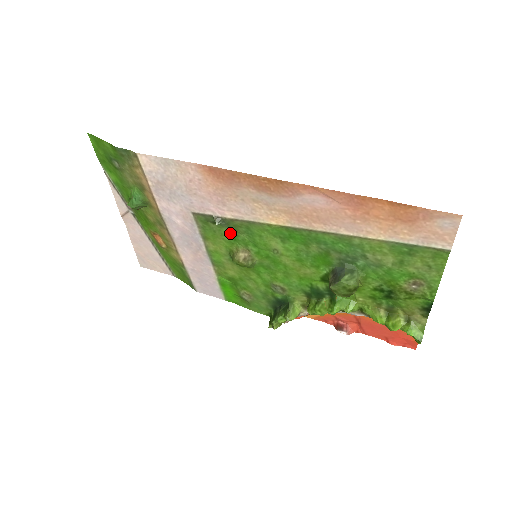
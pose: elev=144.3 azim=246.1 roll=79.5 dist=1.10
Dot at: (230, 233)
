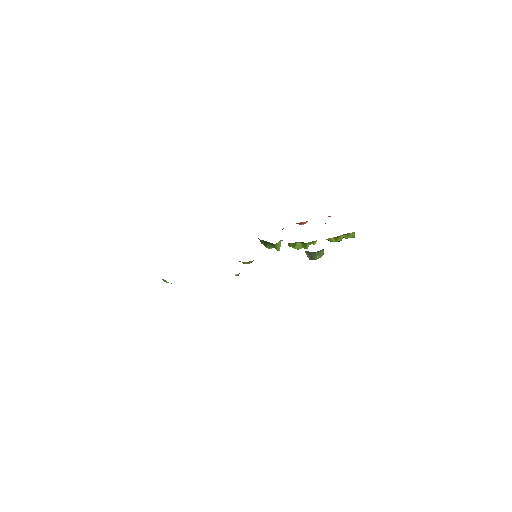
Dot at: occluded
